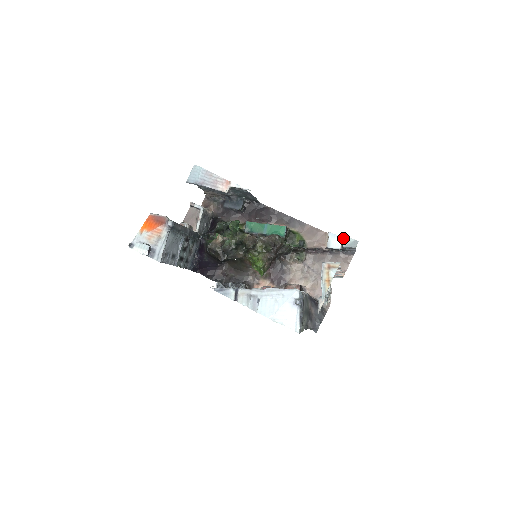
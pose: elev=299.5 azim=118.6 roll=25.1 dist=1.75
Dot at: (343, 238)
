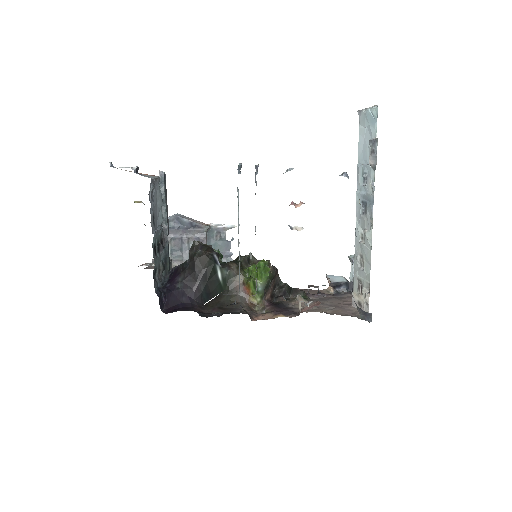
Dot at: (344, 277)
